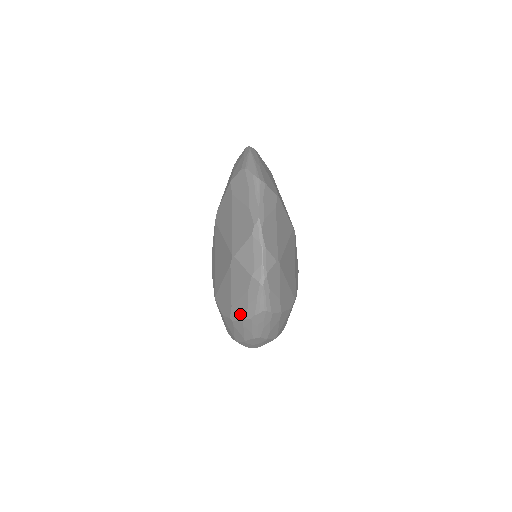
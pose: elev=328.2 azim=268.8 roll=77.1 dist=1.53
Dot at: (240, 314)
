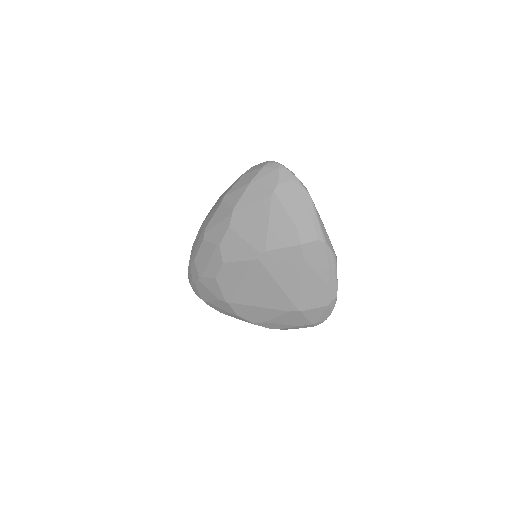
Dot at: (272, 327)
